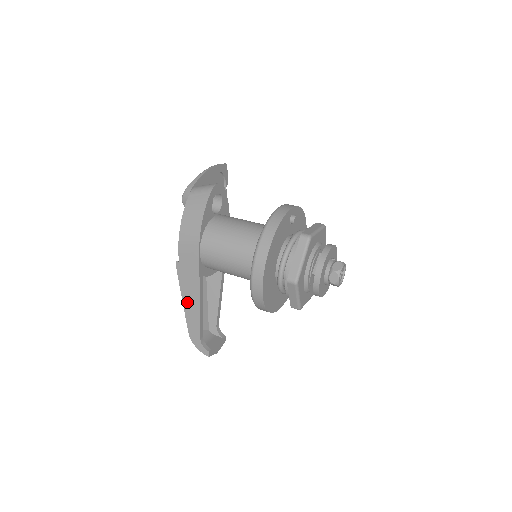
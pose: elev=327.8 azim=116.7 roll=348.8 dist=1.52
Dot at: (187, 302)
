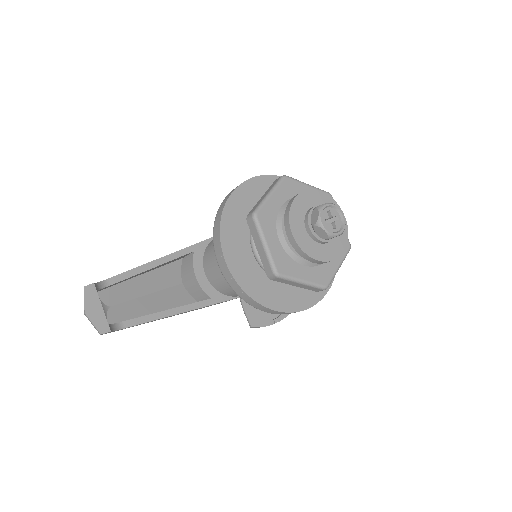
Dot at: occluded
